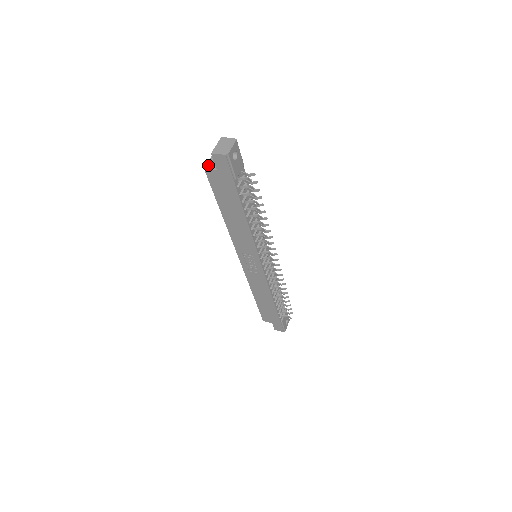
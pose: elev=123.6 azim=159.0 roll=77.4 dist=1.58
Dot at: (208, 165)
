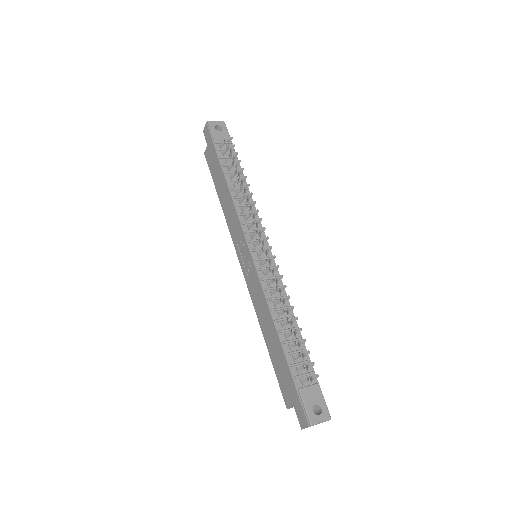
Dot at: occluded
